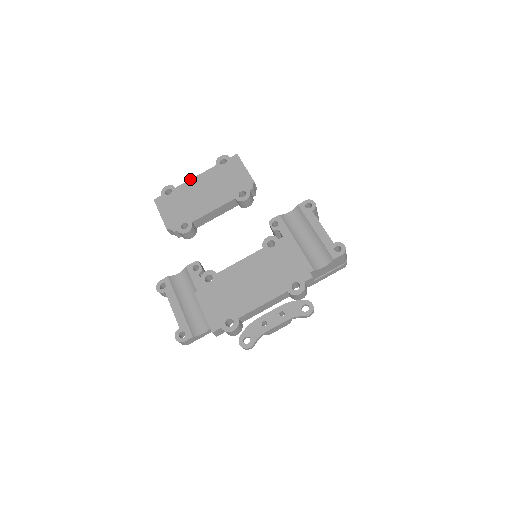
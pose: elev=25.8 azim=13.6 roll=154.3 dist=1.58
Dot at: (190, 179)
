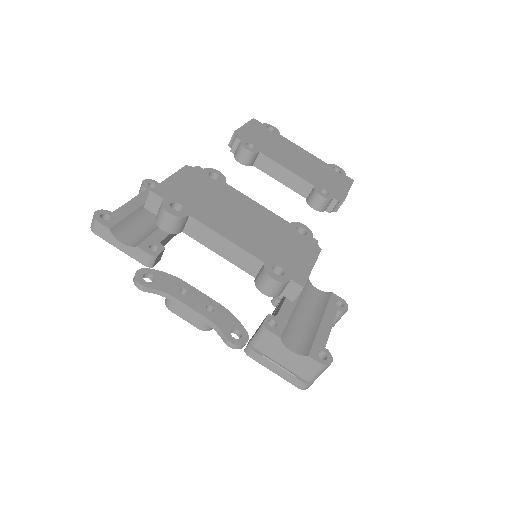
Dot at: occluded
